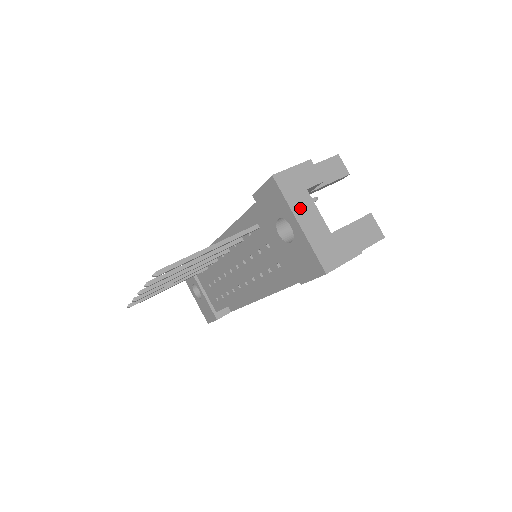
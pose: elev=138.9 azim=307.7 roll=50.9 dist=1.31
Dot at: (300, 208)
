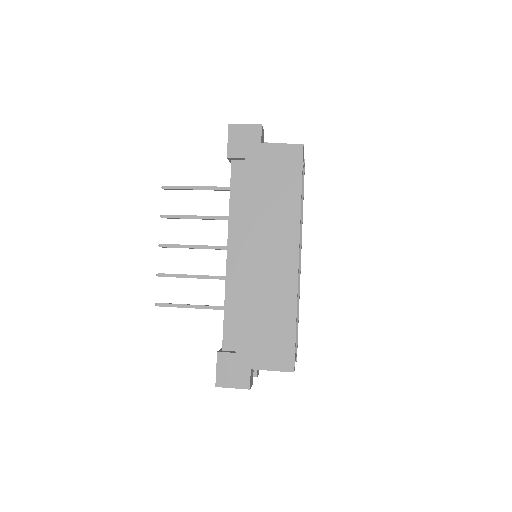
Dot at: occluded
